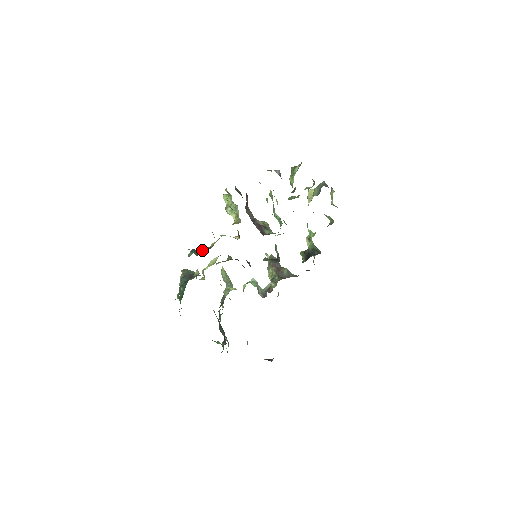
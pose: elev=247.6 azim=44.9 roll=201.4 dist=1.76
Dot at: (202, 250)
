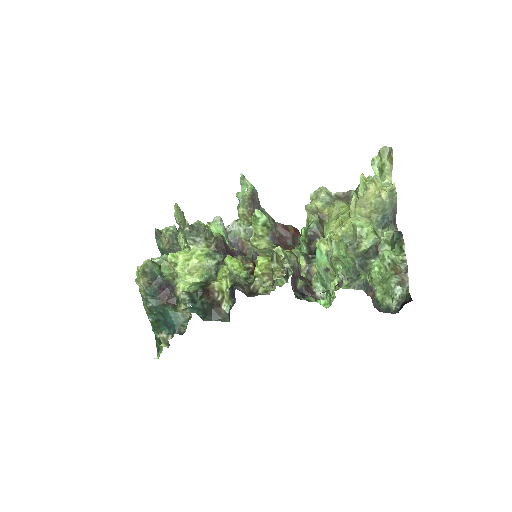
Dot at: (203, 297)
